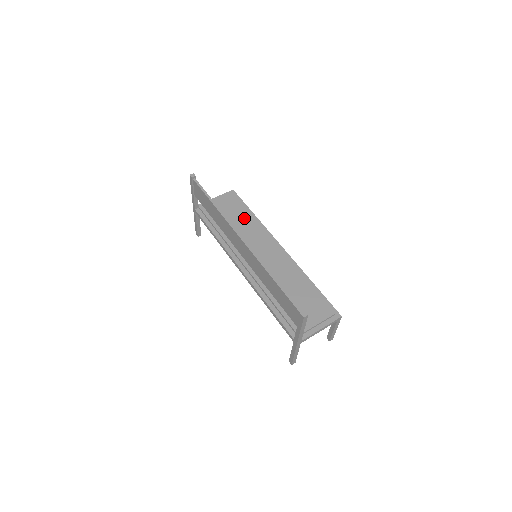
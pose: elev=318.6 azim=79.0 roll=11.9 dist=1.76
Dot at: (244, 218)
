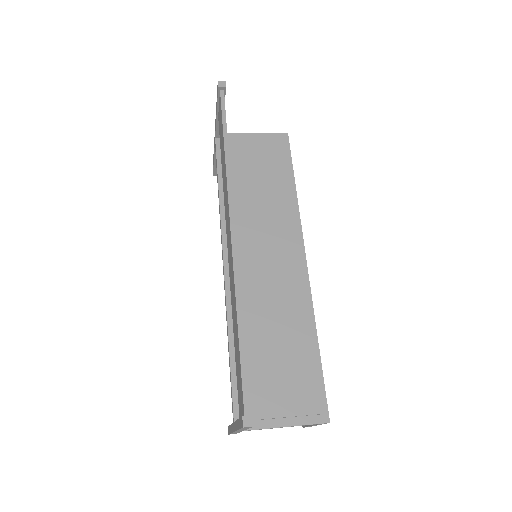
Dot at: (276, 185)
